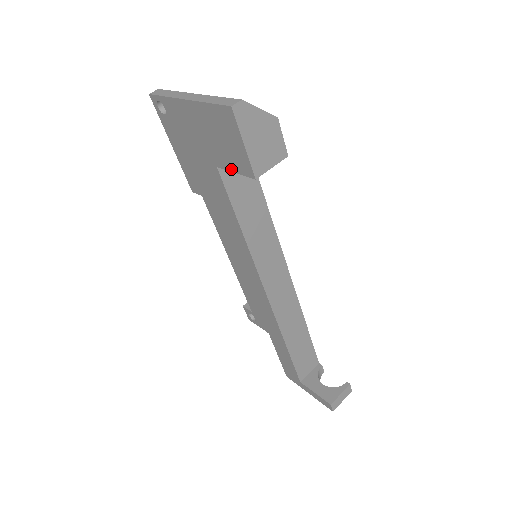
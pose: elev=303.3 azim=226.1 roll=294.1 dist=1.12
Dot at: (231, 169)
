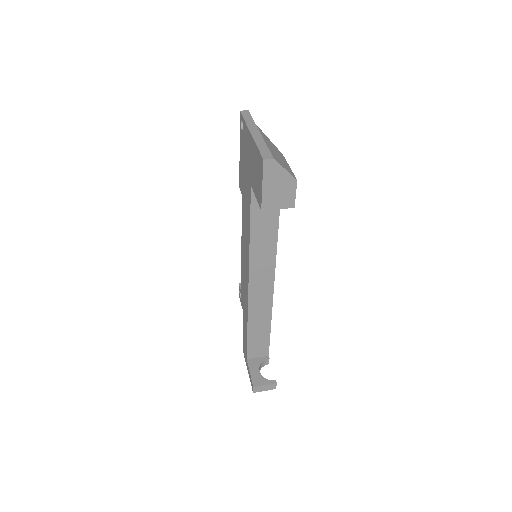
Dot at: (255, 194)
